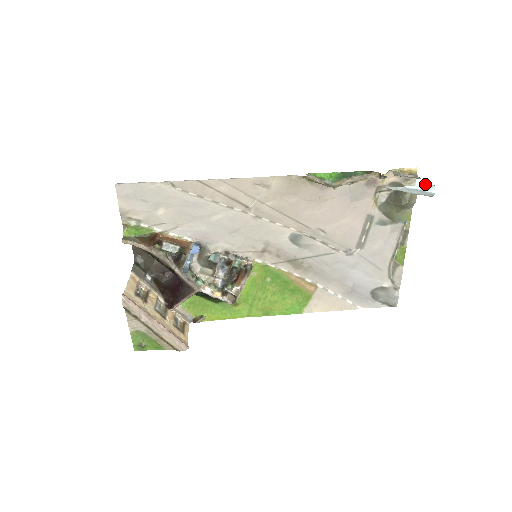
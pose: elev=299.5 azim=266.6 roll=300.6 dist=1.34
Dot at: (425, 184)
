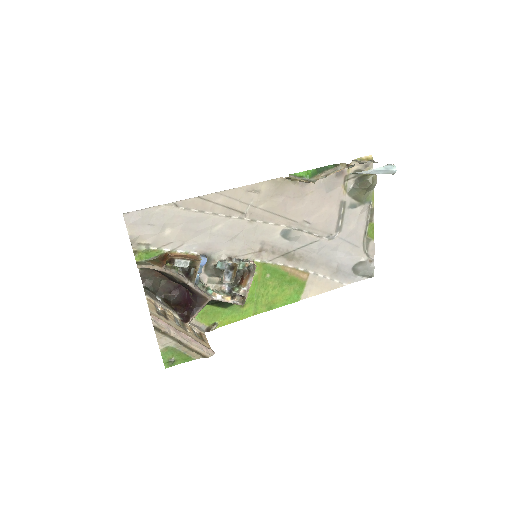
Dot at: (387, 165)
